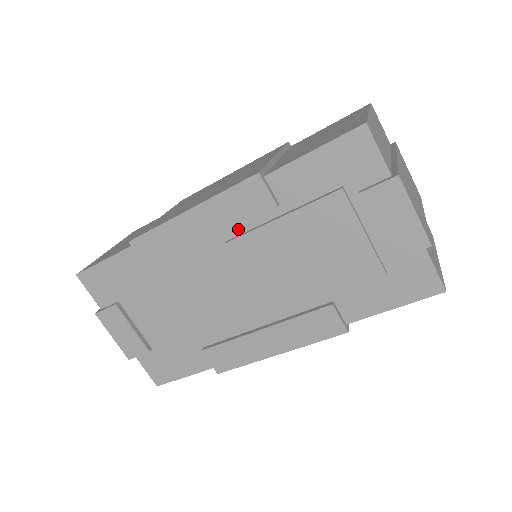
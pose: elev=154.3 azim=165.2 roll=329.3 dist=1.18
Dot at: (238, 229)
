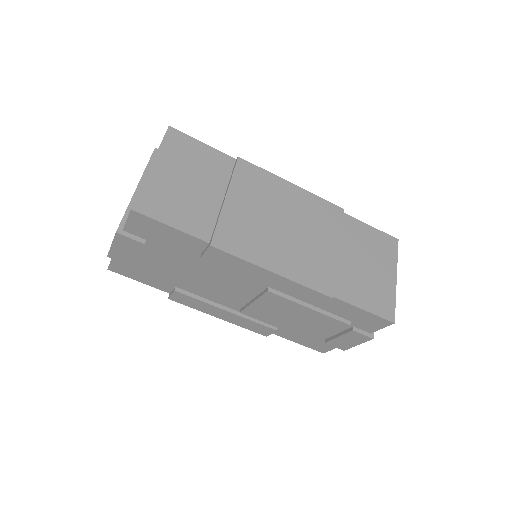
Dot at: occluded
